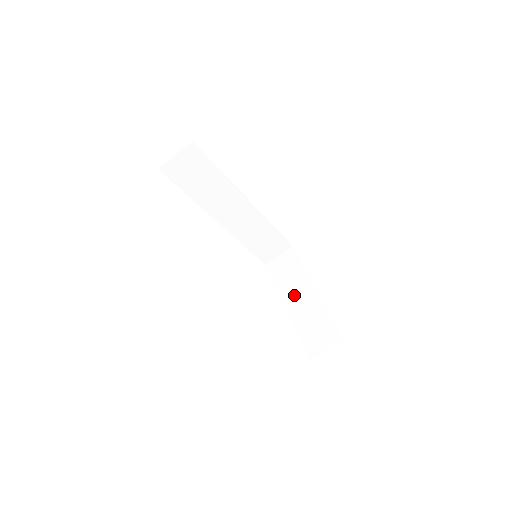
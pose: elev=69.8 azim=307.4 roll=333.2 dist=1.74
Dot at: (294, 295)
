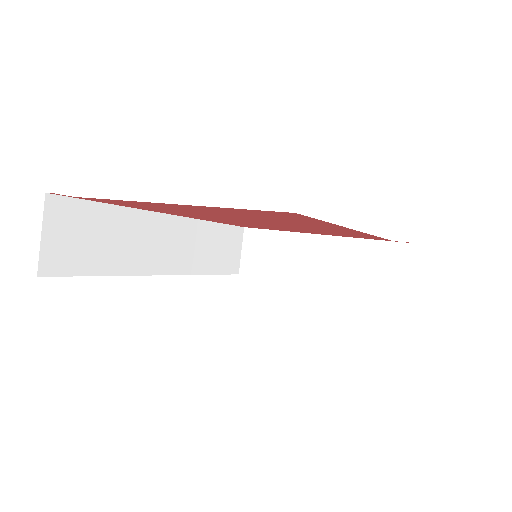
Dot at: (307, 265)
